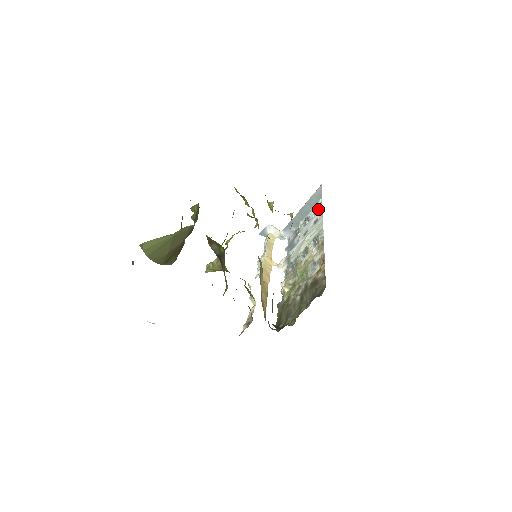
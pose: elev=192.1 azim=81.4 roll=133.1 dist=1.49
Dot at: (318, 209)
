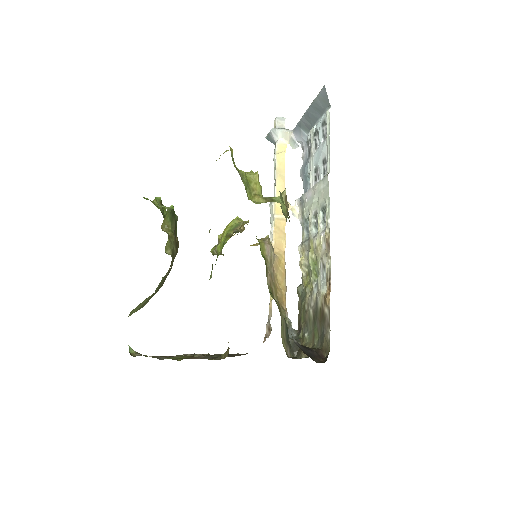
Dot at: (326, 130)
